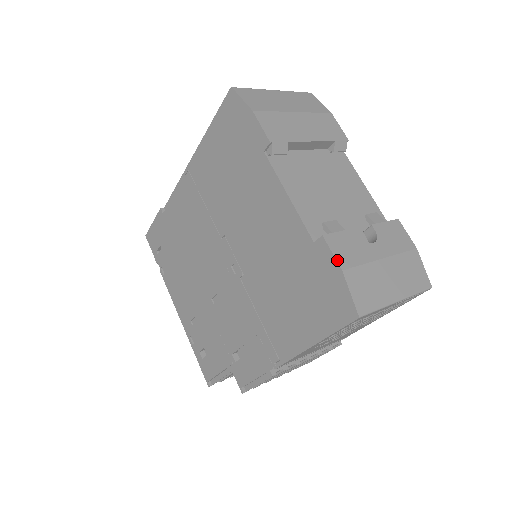
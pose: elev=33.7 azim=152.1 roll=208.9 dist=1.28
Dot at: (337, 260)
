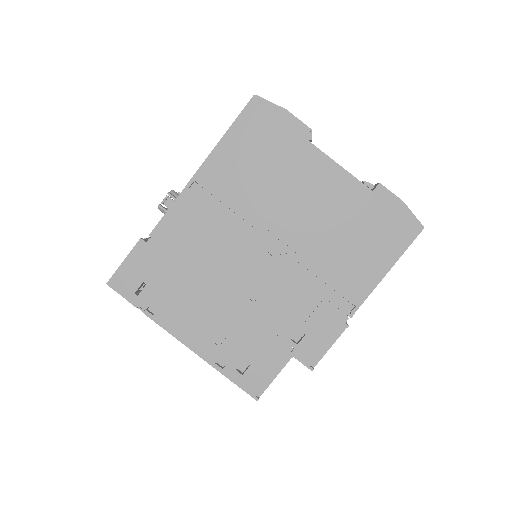
Dot at: (396, 196)
